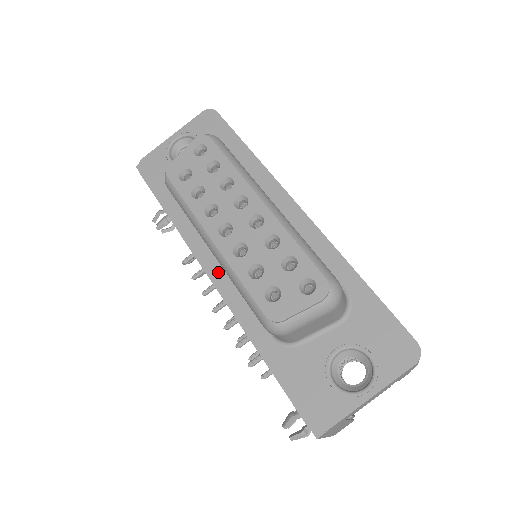
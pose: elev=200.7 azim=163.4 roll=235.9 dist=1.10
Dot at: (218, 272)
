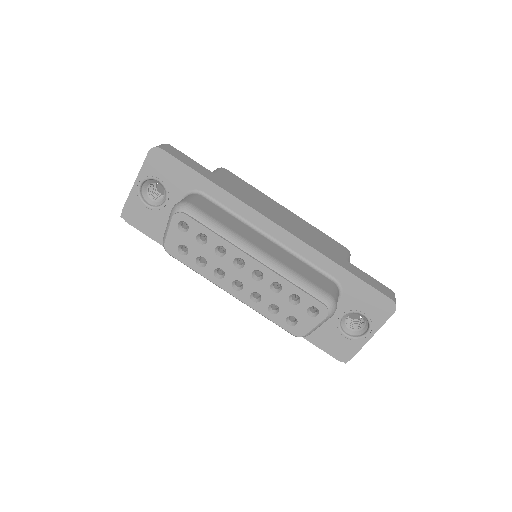
Dot at: occluded
